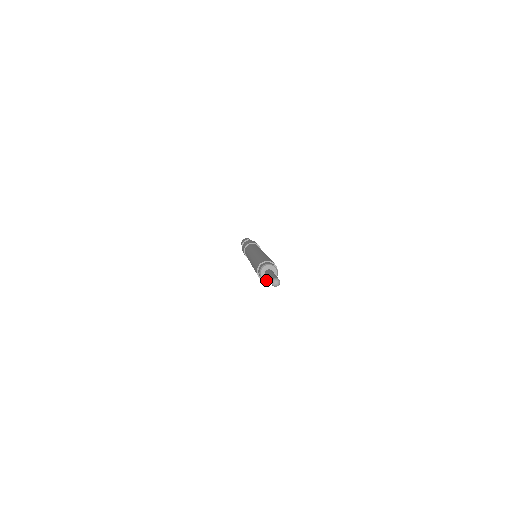
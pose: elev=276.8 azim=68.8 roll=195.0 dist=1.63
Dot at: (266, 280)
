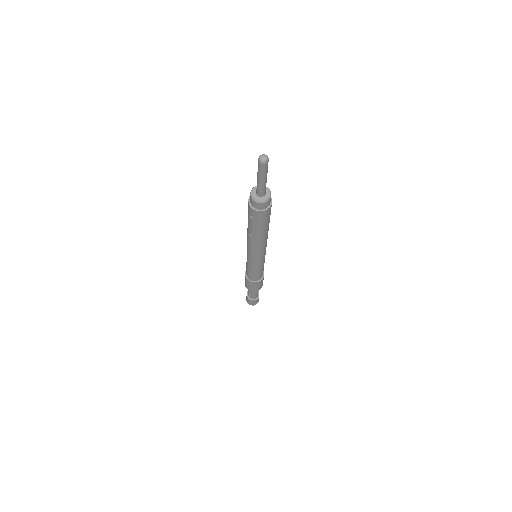
Dot at: (261, 200)
